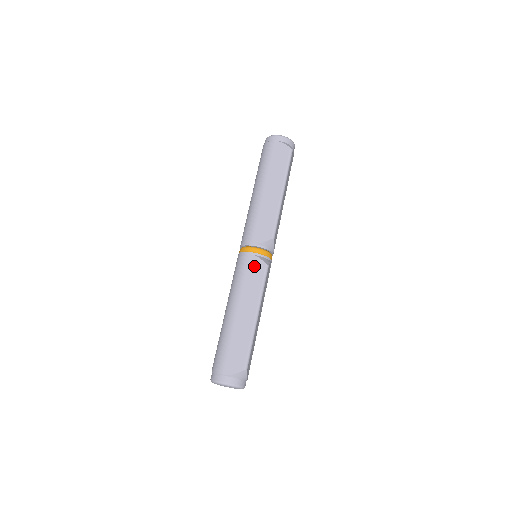
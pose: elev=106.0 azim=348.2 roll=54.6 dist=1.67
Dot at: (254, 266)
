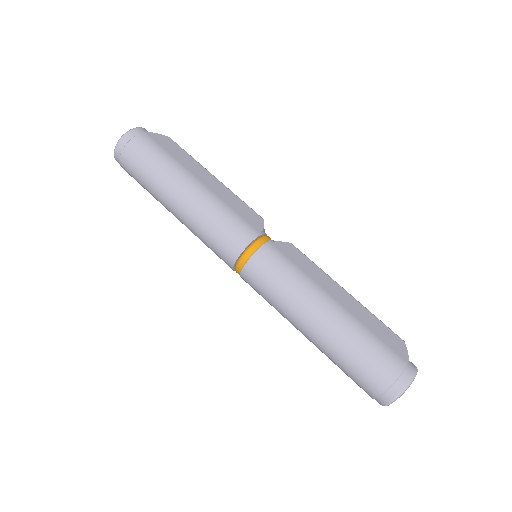
Dot at: (288, 251)
